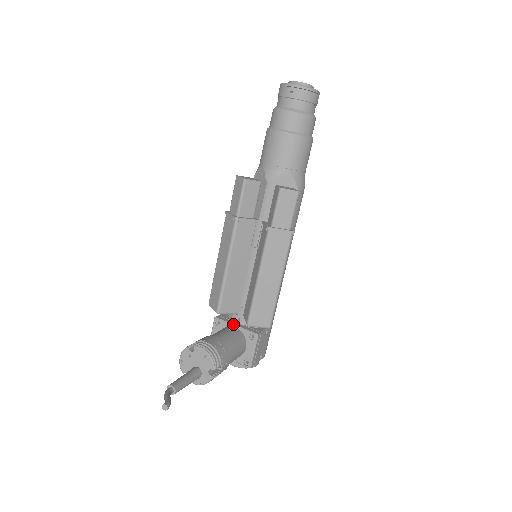
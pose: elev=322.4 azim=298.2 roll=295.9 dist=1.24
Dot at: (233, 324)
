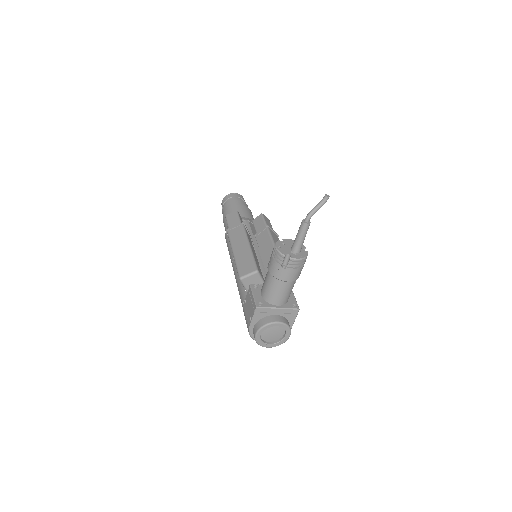
Dot at: occluded
